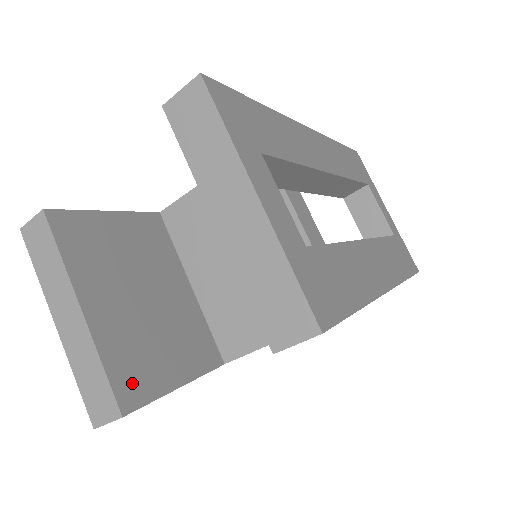
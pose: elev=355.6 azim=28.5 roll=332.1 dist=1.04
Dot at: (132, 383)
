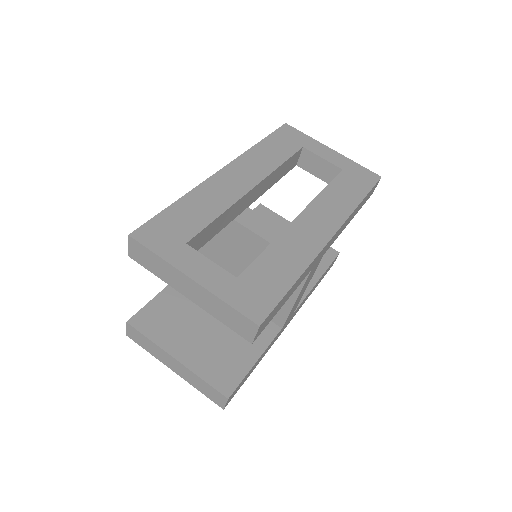
Dot at: (225, 378)
